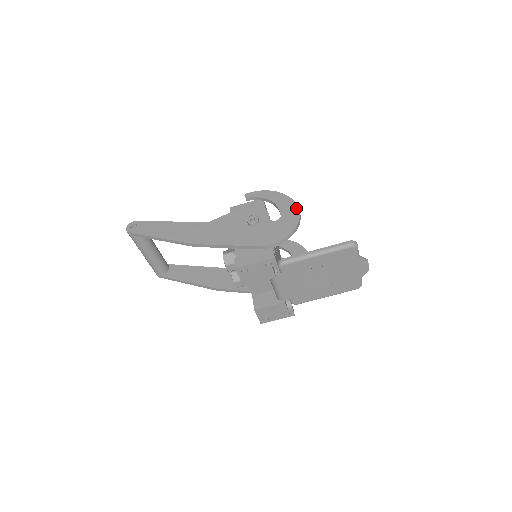
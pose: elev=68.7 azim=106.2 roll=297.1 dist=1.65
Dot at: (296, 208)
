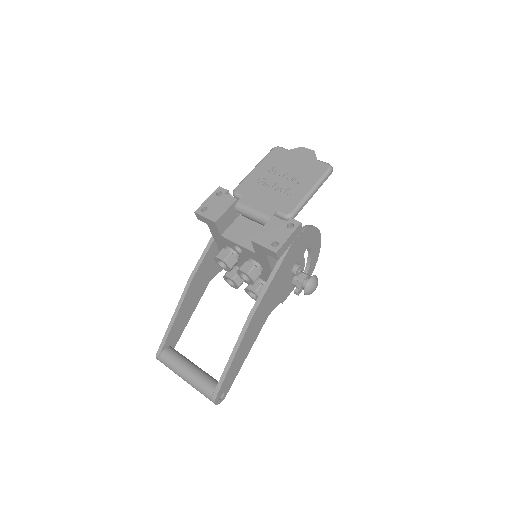
Dot at: occluded
